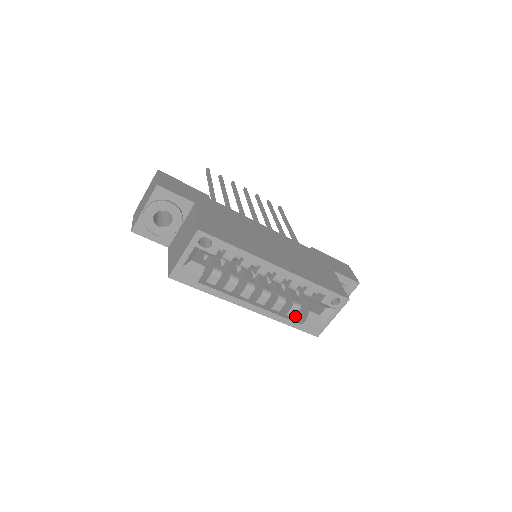
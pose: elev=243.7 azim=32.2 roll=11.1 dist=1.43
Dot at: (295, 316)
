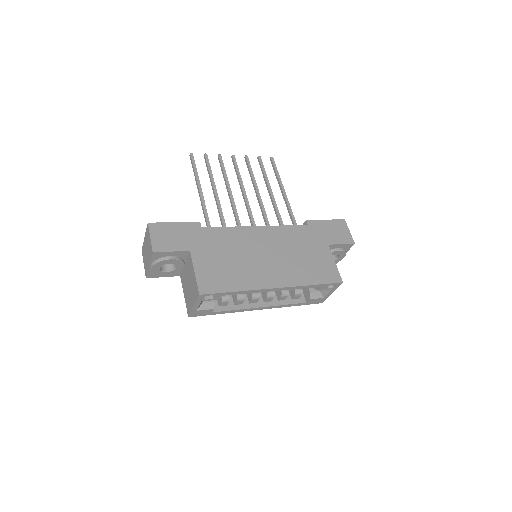
Dot at: occluded
